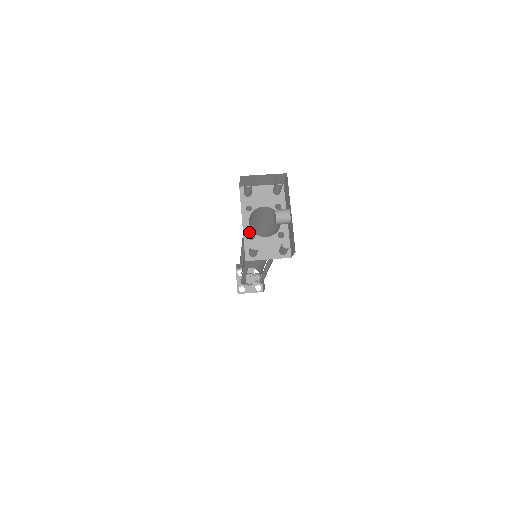
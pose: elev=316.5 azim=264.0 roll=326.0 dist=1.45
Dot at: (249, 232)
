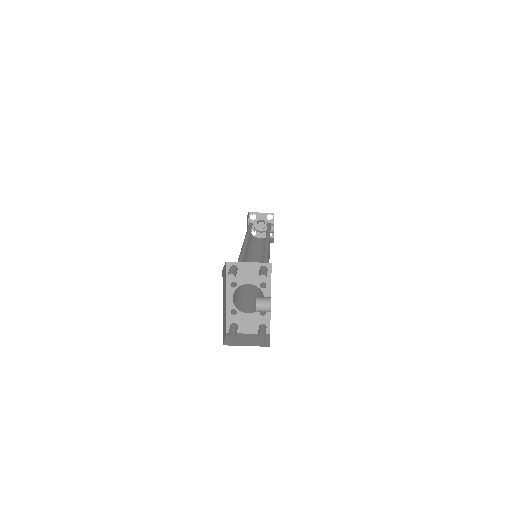
Dot at: (232, 307)
